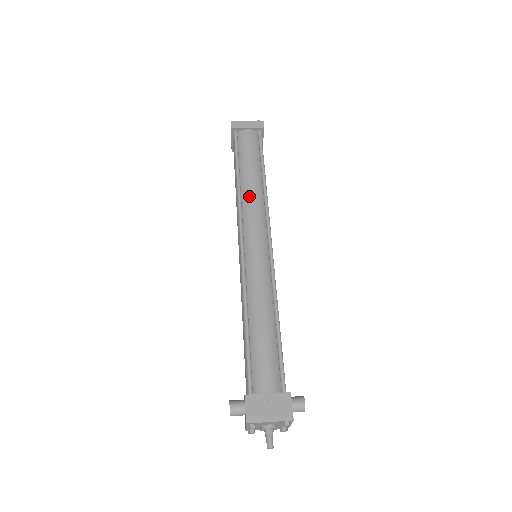
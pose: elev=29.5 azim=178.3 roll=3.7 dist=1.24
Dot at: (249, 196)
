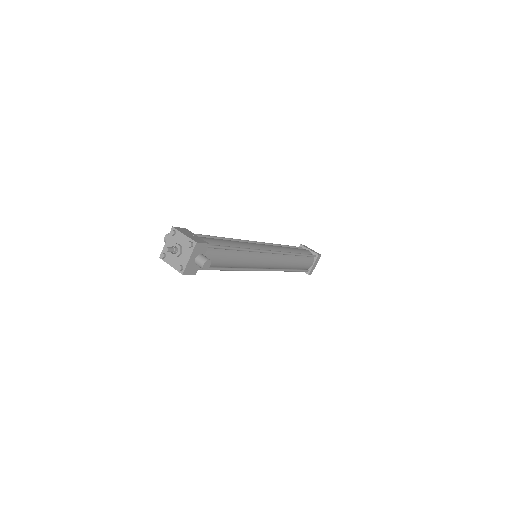
Dot at: occluded
